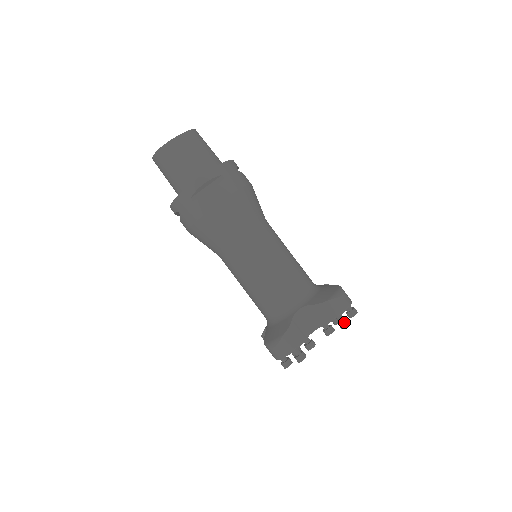
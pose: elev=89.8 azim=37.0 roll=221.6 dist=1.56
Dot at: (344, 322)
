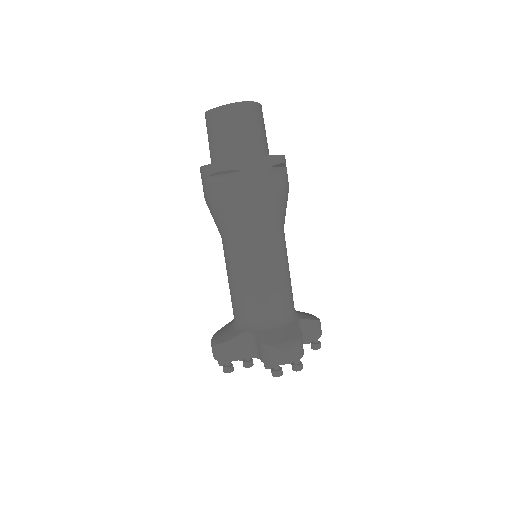
Dot at: (320, 343)
